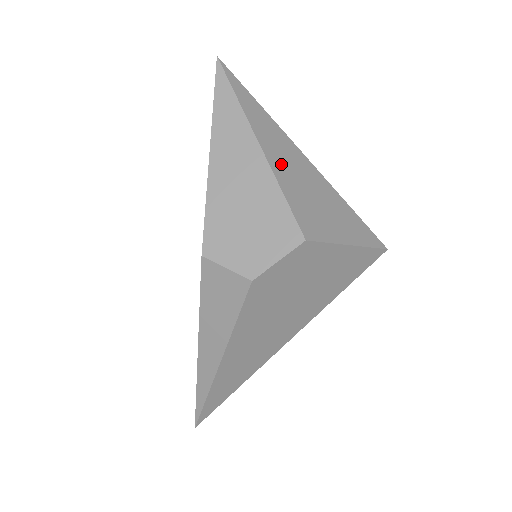
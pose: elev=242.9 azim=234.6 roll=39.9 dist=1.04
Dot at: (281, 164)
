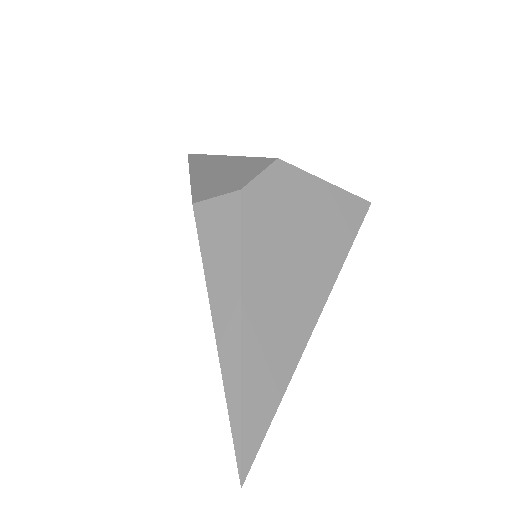
Dot at: occluded
